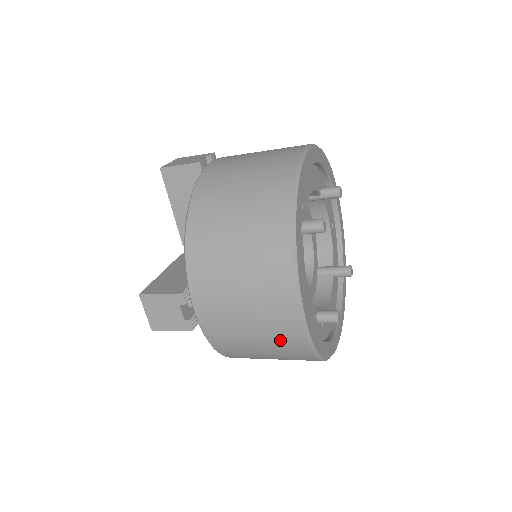
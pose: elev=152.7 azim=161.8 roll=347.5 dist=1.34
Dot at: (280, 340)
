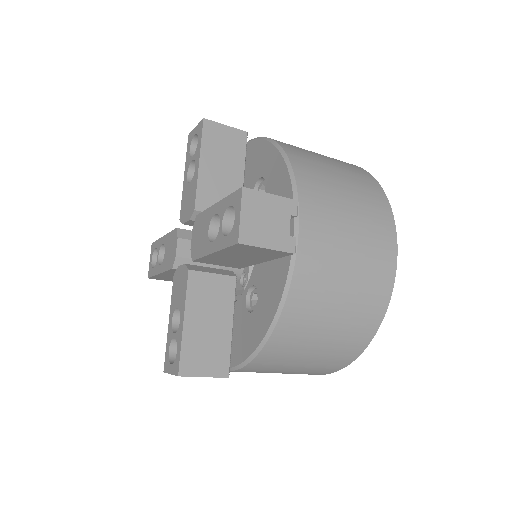
Dot at: occluded
